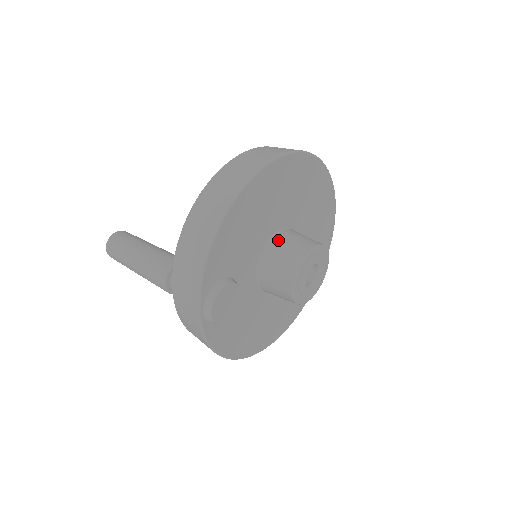
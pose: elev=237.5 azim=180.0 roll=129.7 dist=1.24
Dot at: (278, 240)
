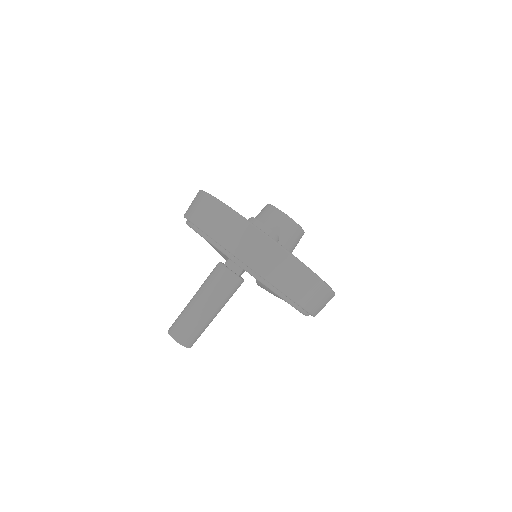
Dot at: occluded
